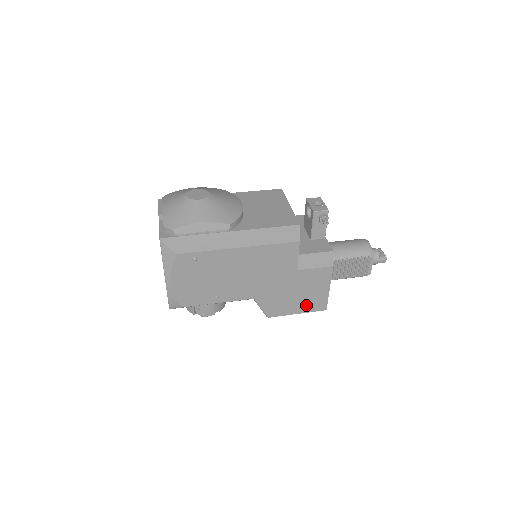
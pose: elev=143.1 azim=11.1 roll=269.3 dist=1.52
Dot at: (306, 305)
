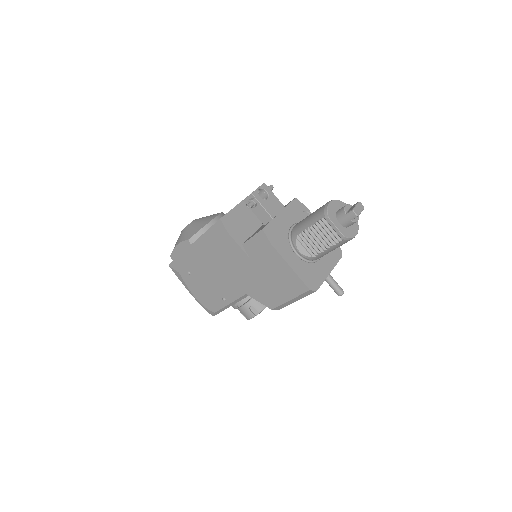
Dot at: (288, 289)
